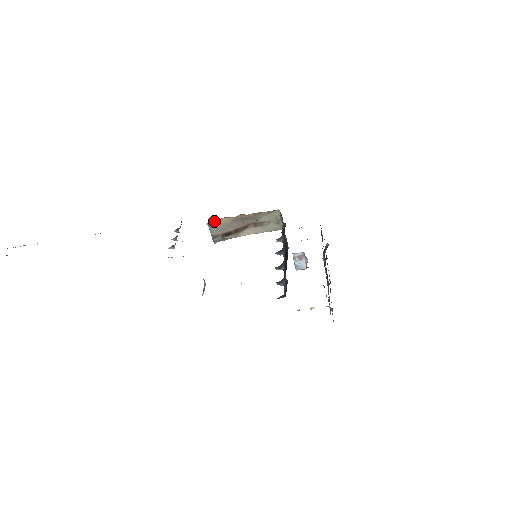
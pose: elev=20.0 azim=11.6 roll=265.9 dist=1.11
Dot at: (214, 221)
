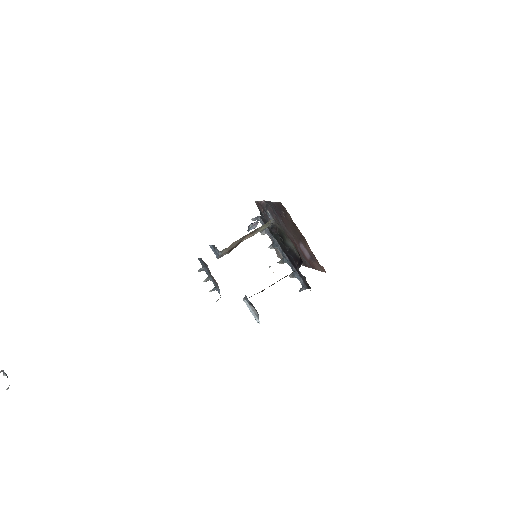
Dot at: occluded
